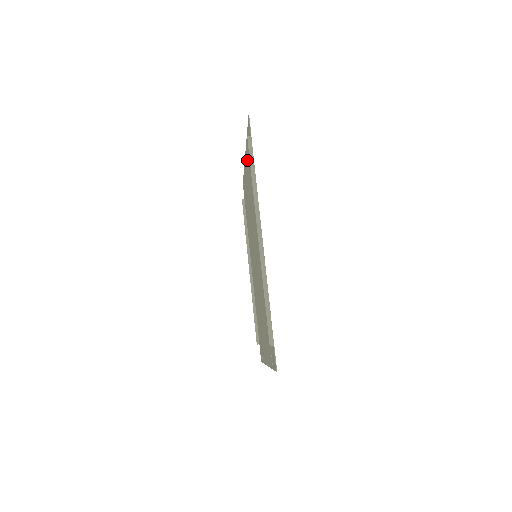
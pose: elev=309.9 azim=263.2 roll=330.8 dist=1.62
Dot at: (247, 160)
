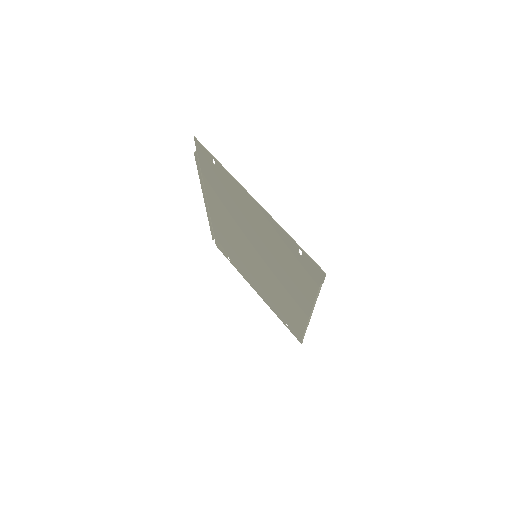
Dot at: (272, 228)
